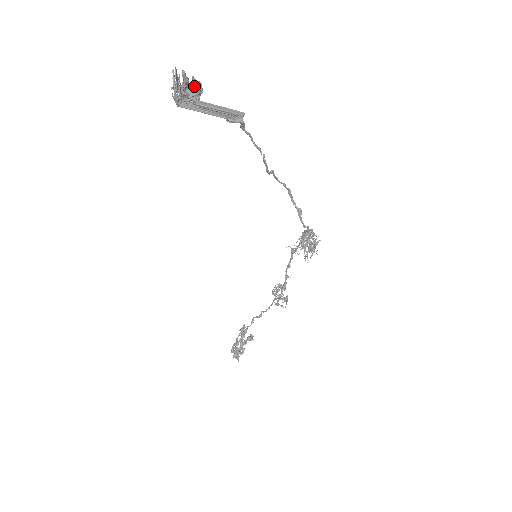
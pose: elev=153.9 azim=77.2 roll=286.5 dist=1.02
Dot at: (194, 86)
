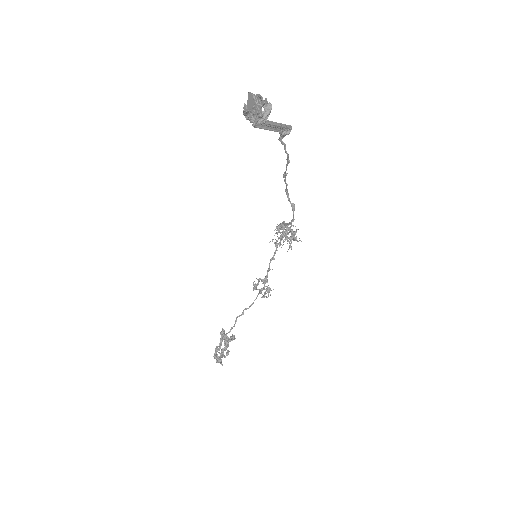
Dot at: (265, 107)
